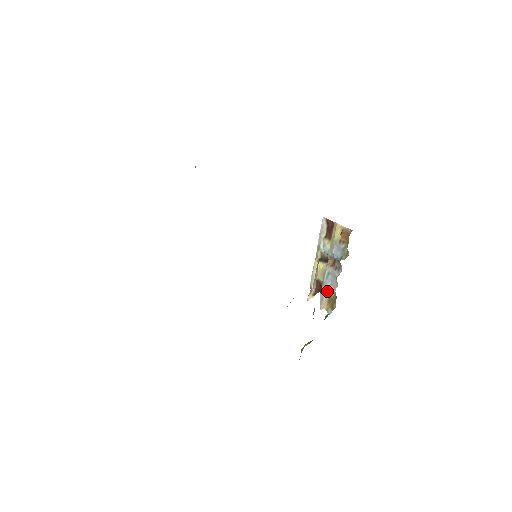
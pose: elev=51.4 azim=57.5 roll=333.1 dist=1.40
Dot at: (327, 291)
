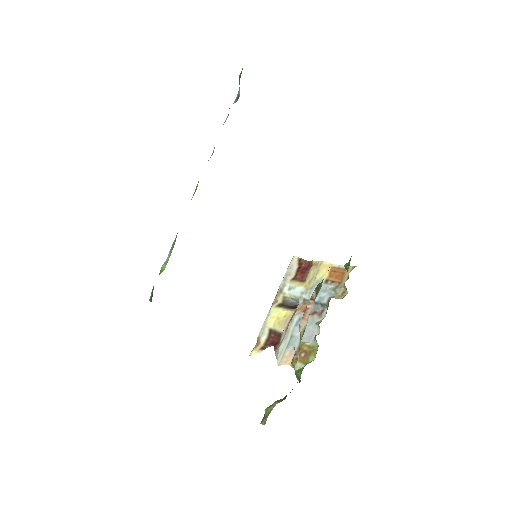
Dot at: (295, 341)
